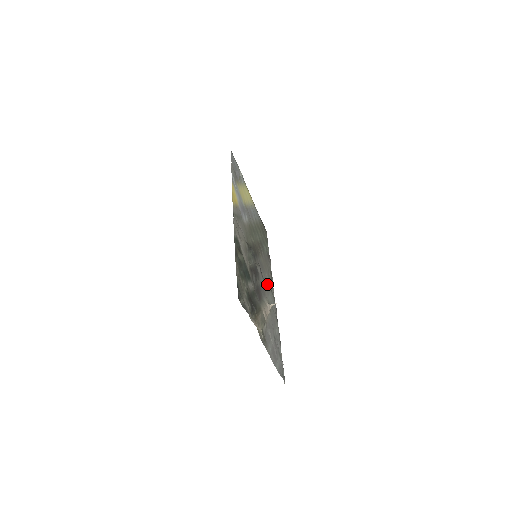
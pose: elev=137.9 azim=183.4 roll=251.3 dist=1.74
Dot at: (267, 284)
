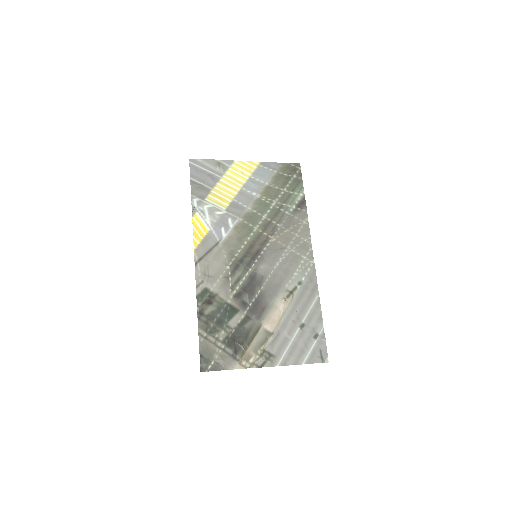
Dot at: (289, 263)
